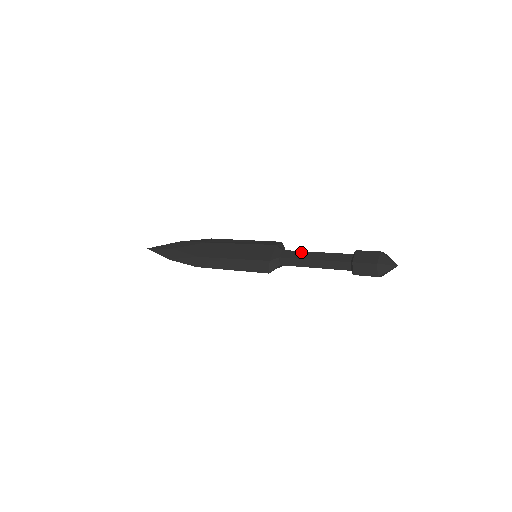
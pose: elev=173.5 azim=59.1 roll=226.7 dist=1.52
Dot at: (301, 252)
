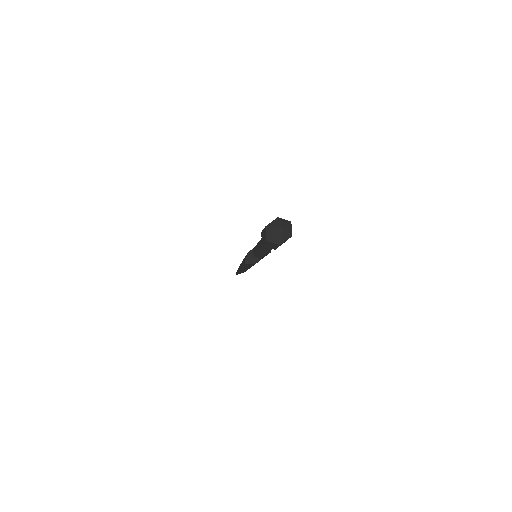
Dot at: occluded
